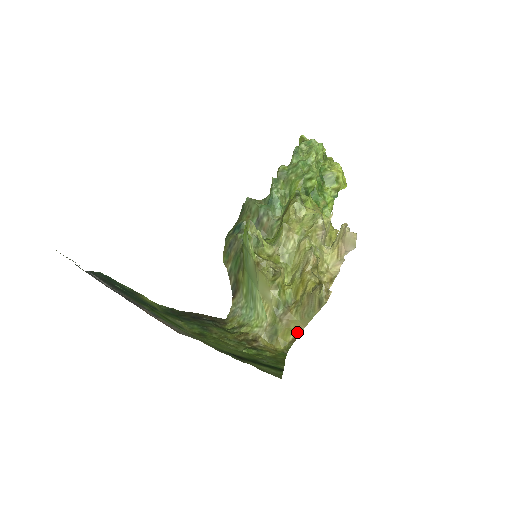
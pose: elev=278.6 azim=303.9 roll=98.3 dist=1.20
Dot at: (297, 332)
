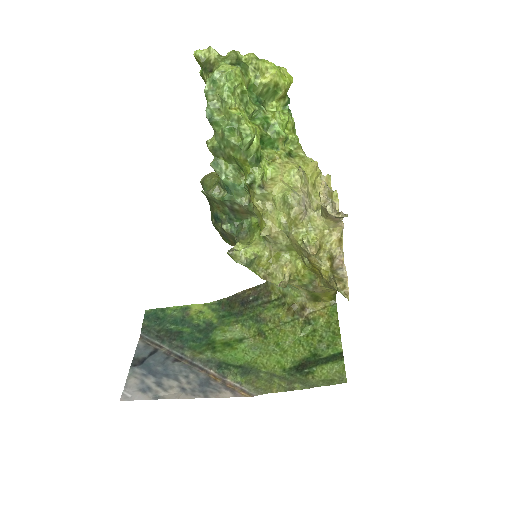
Dot at: (335, 290)
